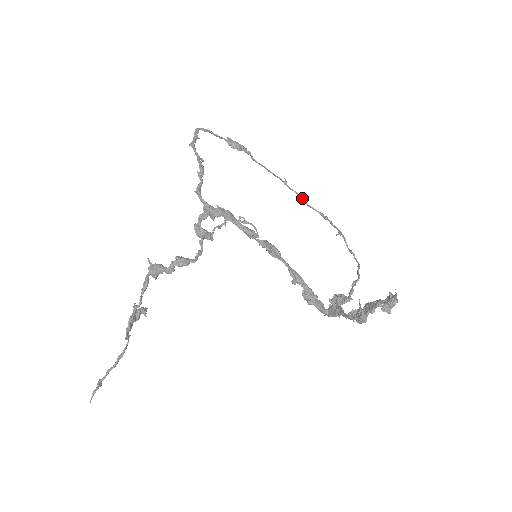
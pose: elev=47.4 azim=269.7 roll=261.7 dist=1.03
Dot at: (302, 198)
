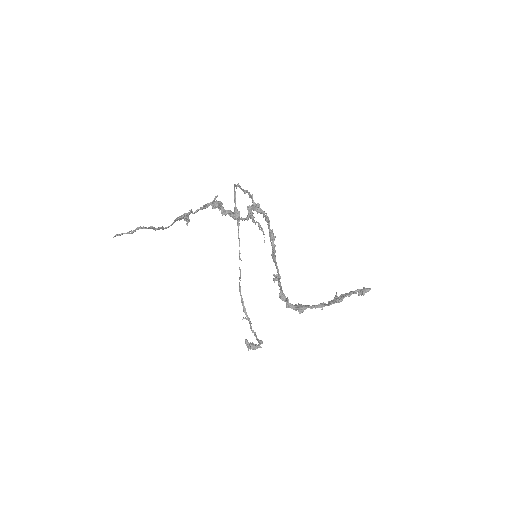
Dot at: (240, 278)
